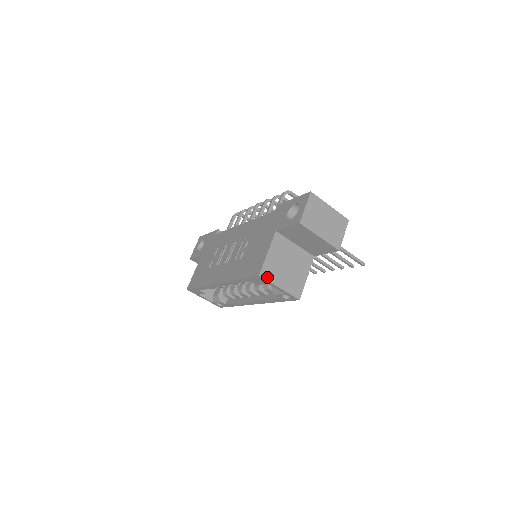
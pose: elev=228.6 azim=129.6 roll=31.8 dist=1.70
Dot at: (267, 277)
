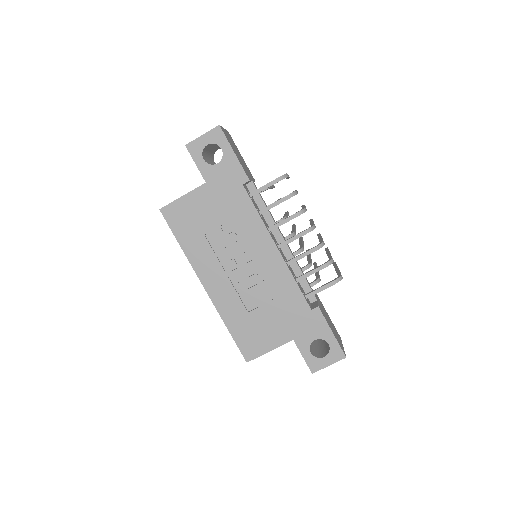
Dot at: occluded
